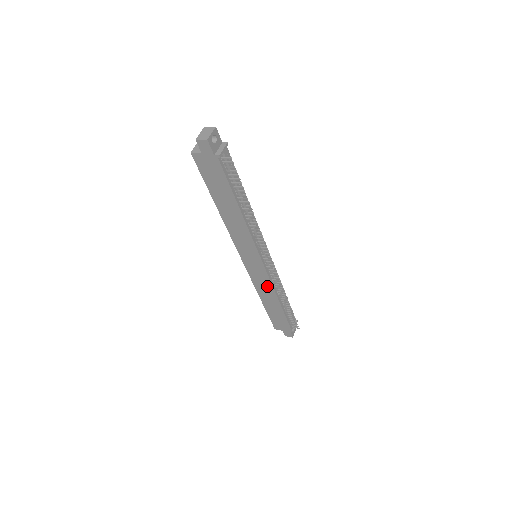
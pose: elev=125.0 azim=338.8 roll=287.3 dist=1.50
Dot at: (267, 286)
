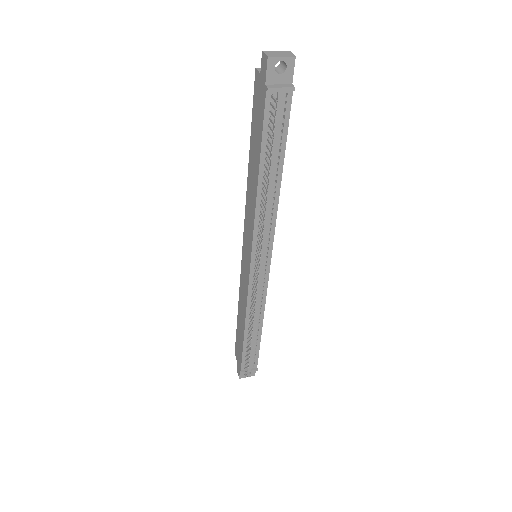
Dot at: (245, 298)
